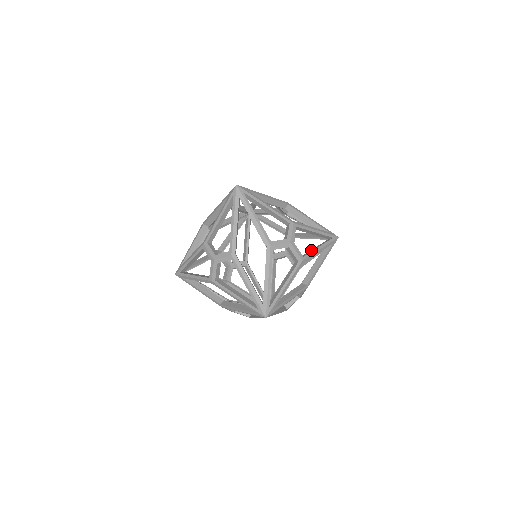
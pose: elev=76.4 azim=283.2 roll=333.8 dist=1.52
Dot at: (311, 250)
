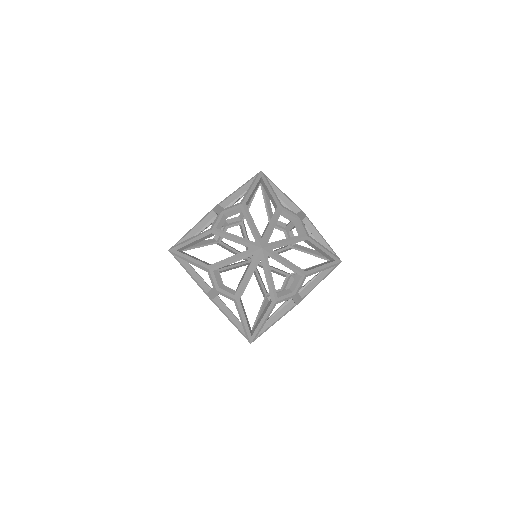
Dot at: (311, 285)
